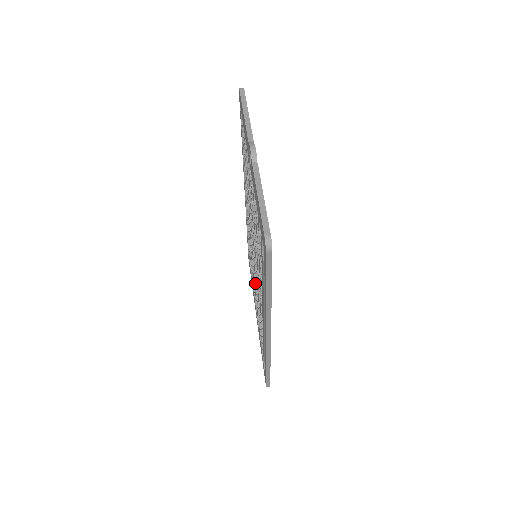
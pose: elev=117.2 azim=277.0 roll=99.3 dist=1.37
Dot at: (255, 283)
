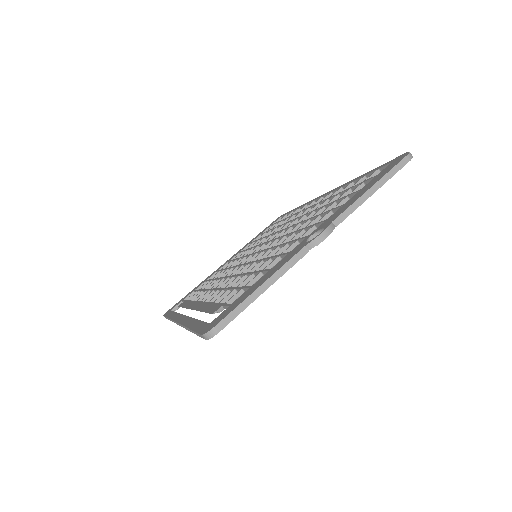
Dot at: (242, 257)
